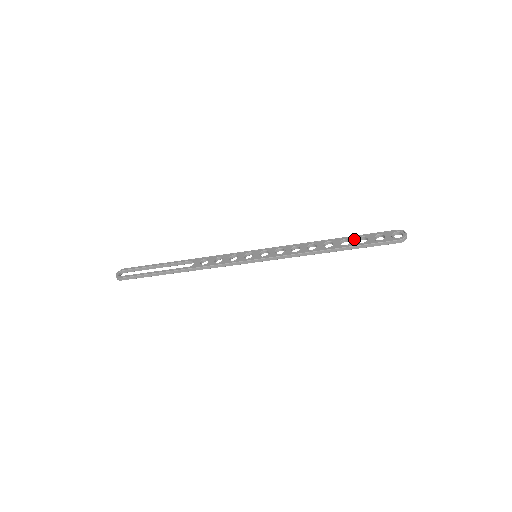
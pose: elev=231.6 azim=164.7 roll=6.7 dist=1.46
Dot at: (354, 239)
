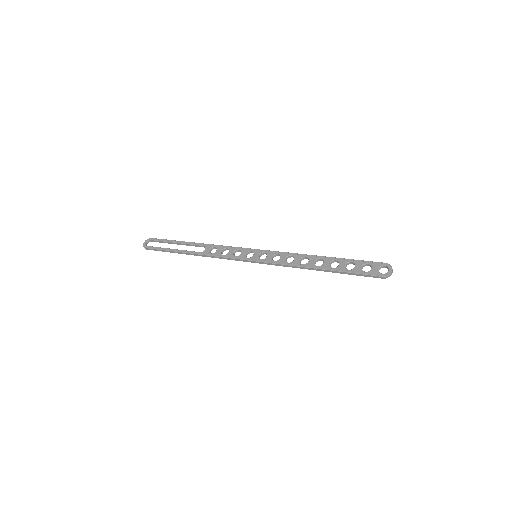
Dot at: (343, 263)
